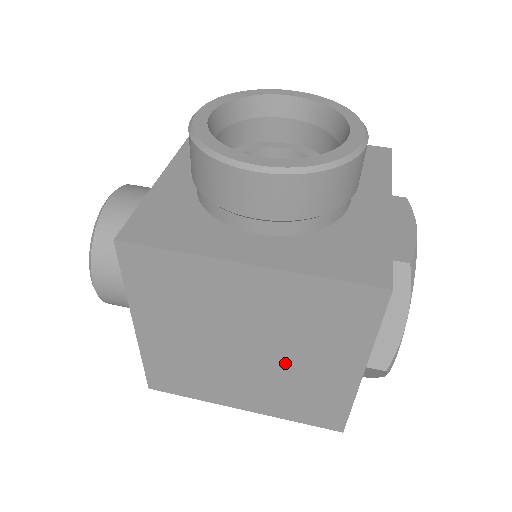
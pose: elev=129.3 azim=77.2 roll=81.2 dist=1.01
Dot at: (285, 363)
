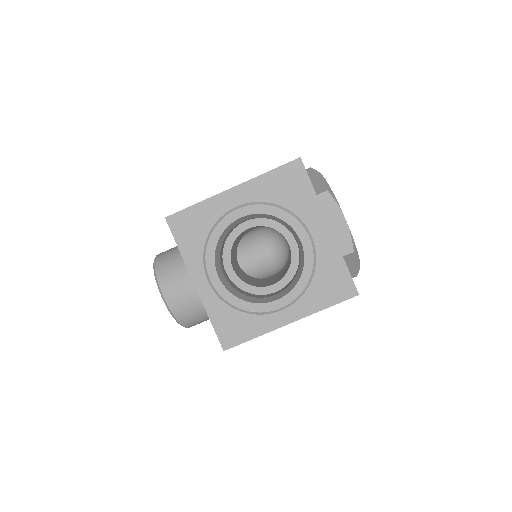
Dot at: occluded
